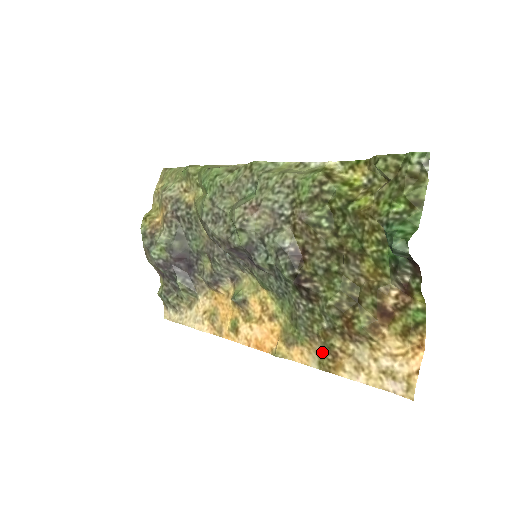
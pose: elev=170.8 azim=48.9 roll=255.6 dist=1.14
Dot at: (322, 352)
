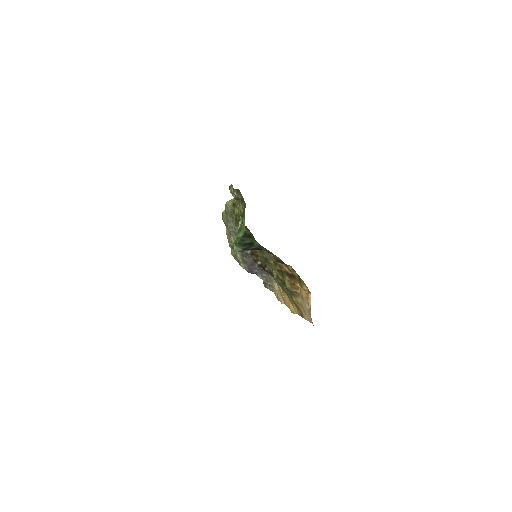
Dot at: occluded
